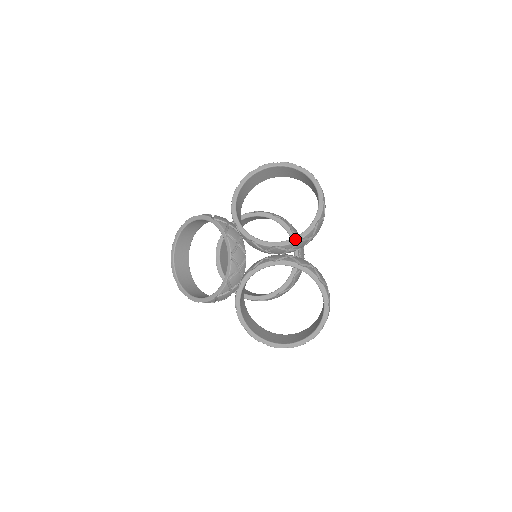
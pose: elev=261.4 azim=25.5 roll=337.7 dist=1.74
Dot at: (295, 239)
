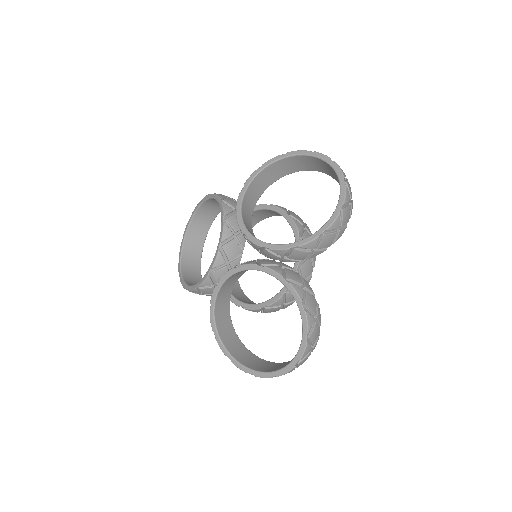
Dot at: (289, 245)
